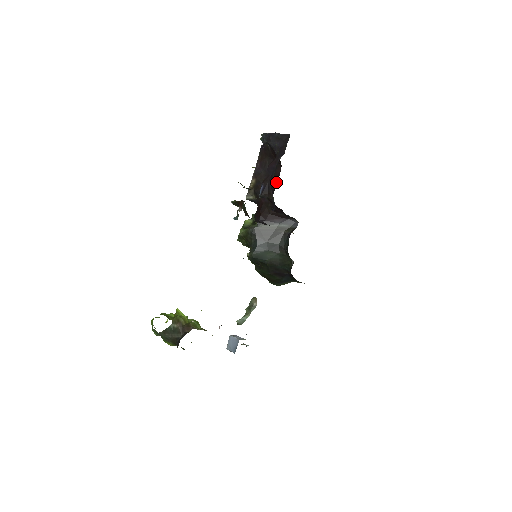
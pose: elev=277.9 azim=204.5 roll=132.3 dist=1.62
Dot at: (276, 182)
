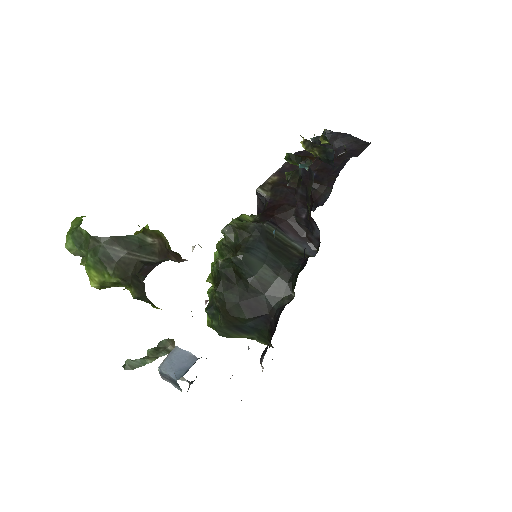
Dot at: occluded
